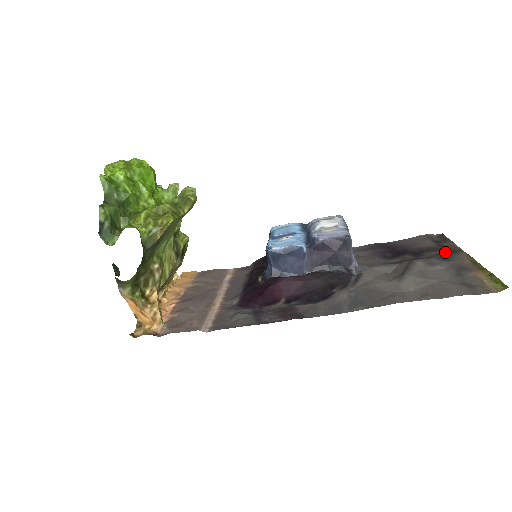
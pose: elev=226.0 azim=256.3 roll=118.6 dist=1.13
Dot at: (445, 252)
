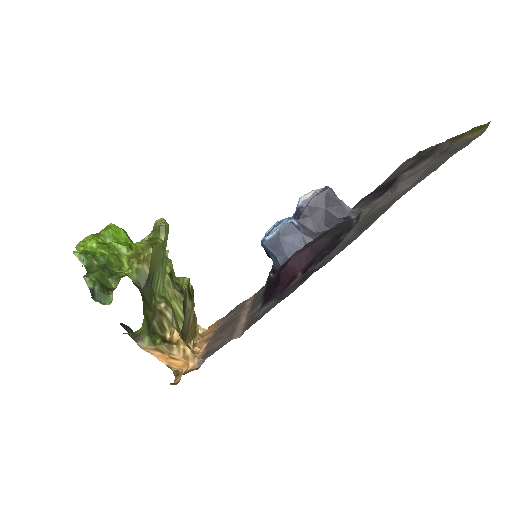
Dot at: (426, 155)
